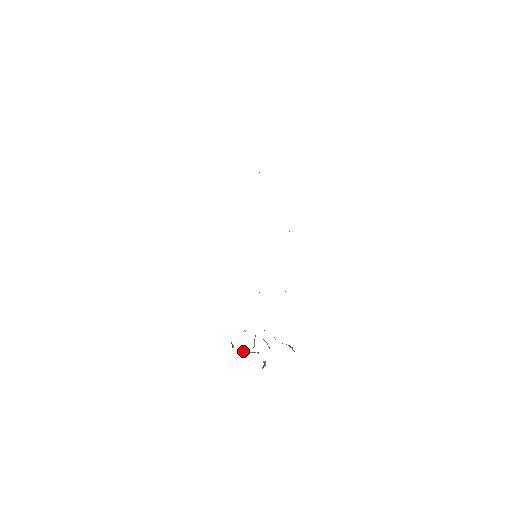
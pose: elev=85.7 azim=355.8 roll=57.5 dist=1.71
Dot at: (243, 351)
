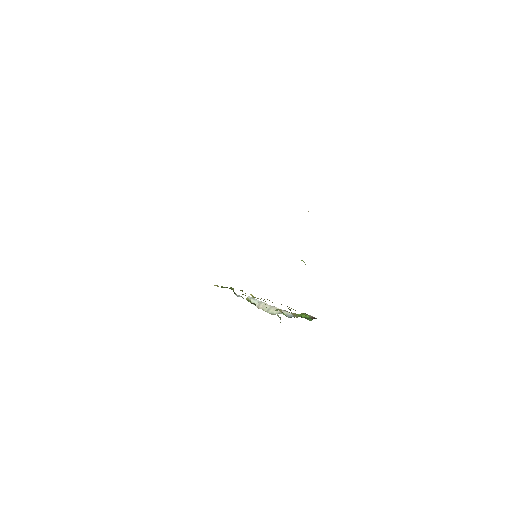
Dot at: (250, 301)
